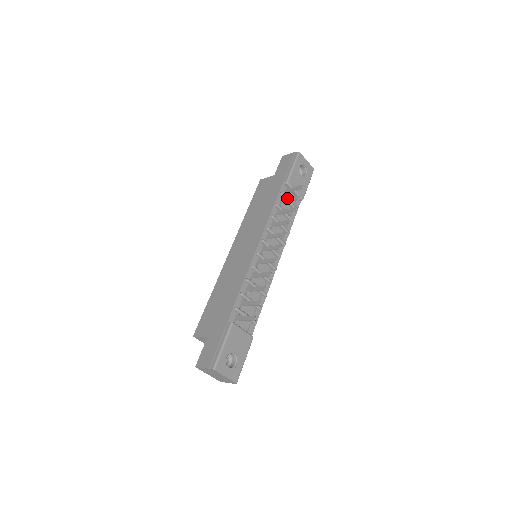
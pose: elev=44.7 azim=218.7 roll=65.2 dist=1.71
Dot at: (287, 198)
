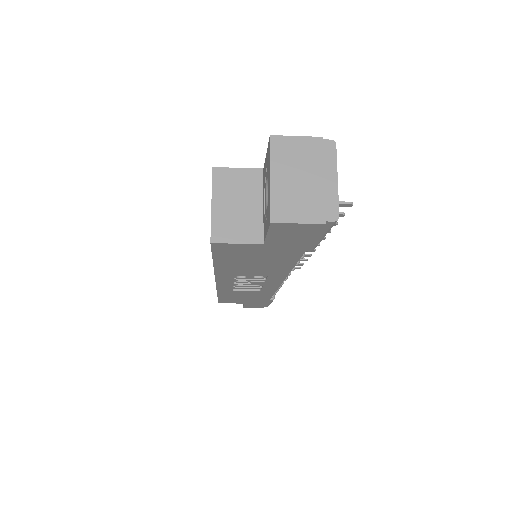
Dot at: occluded
